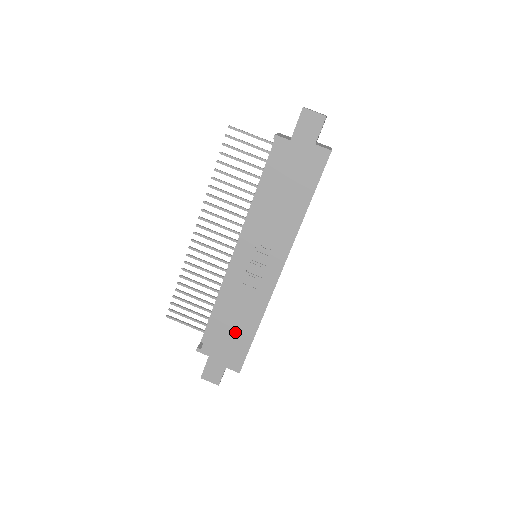
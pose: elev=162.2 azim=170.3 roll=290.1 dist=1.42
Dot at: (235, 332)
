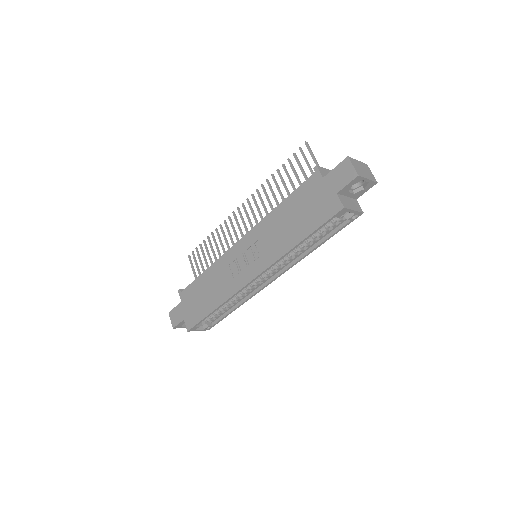
Dot at: (204, 298)
